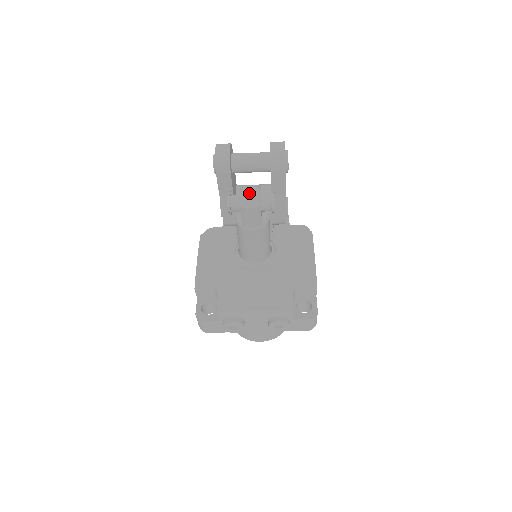
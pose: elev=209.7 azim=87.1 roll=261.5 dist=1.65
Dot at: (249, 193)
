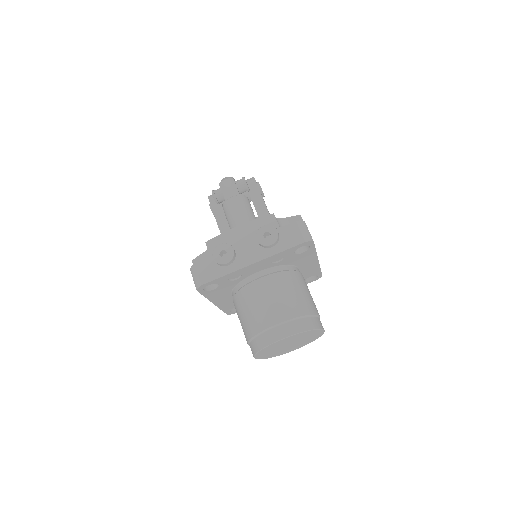
Dot at: occluded
